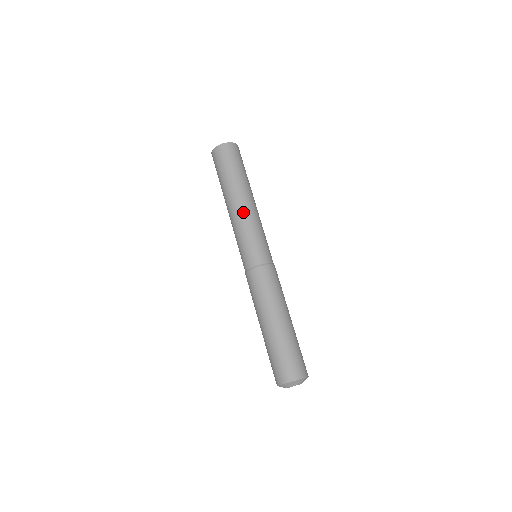
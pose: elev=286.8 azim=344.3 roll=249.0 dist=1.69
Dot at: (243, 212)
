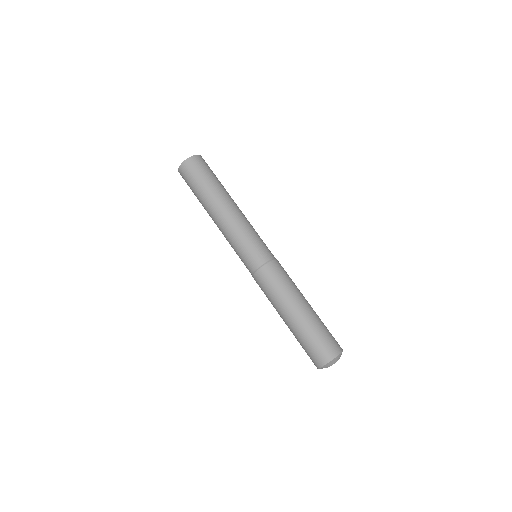
Dot at: (233, 217)
